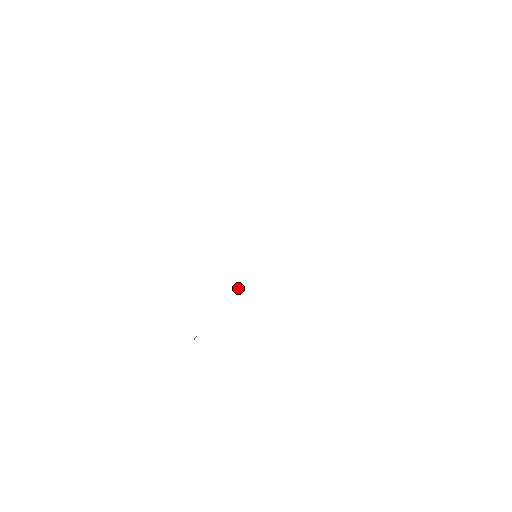
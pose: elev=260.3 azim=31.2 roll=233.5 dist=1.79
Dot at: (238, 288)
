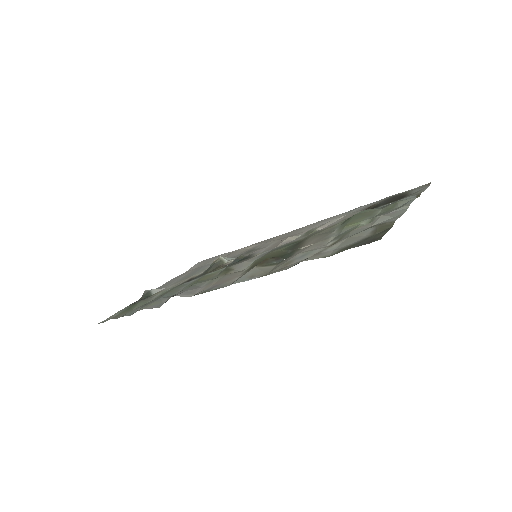
Dot at: (219, 258)
